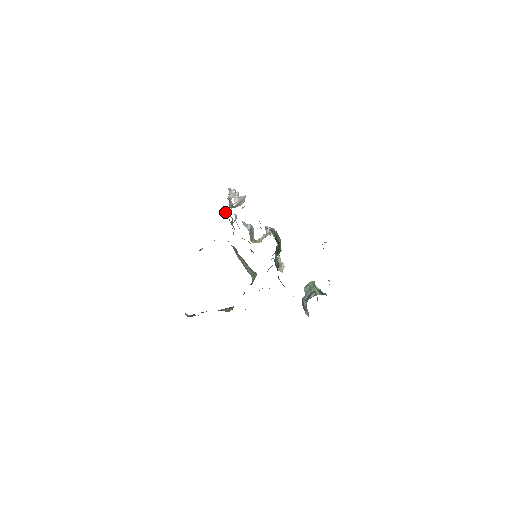
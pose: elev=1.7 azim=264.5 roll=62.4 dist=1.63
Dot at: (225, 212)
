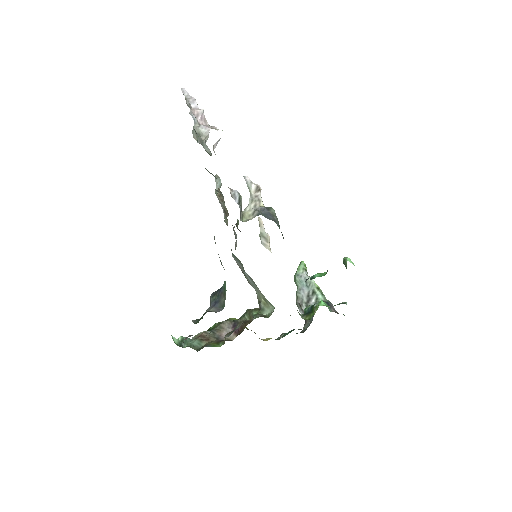
Dot at: occluded
